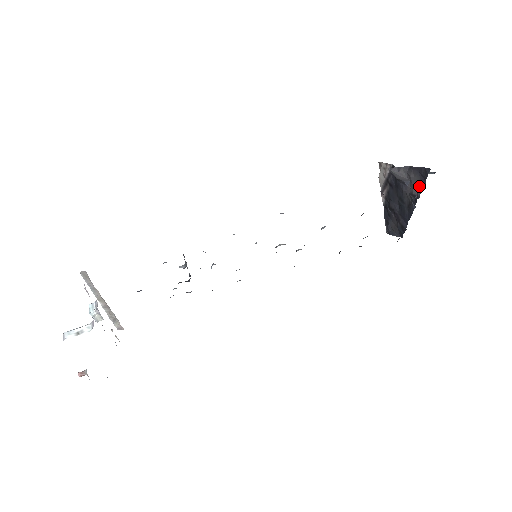
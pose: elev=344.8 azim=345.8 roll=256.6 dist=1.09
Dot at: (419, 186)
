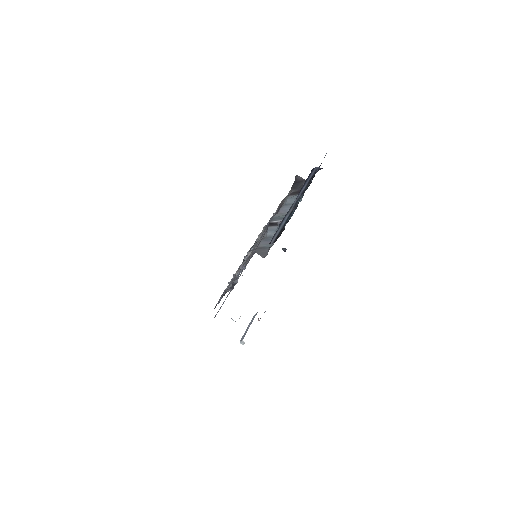
Dot at: occluded
